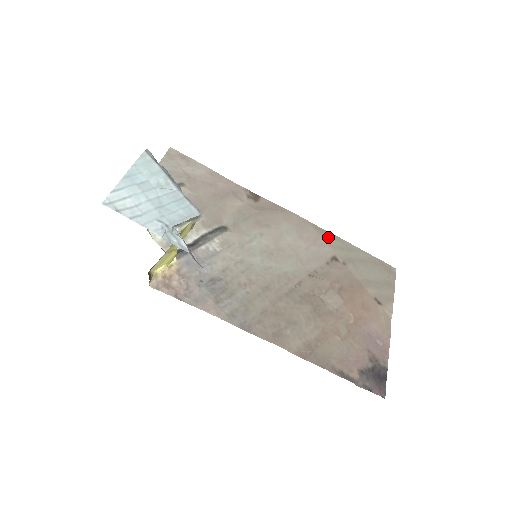
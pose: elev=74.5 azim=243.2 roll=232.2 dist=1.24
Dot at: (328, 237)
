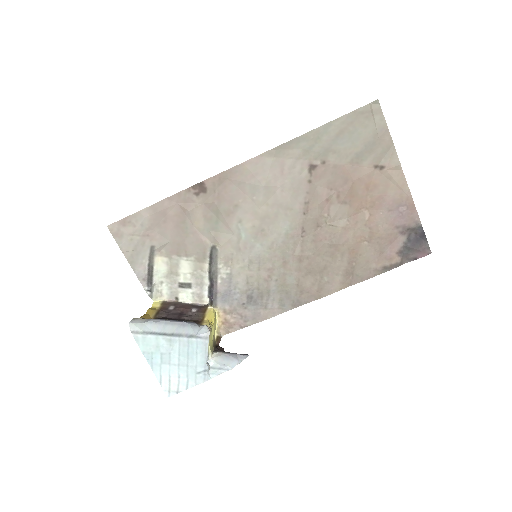
Dot at: (289, 150)
